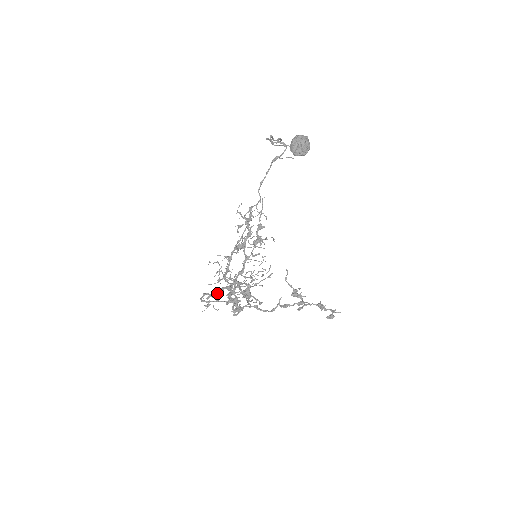
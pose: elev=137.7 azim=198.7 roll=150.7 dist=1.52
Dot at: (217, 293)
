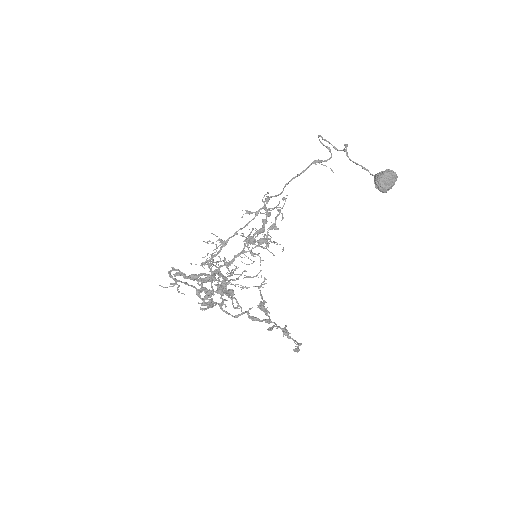
Dot at: (192, 275)
